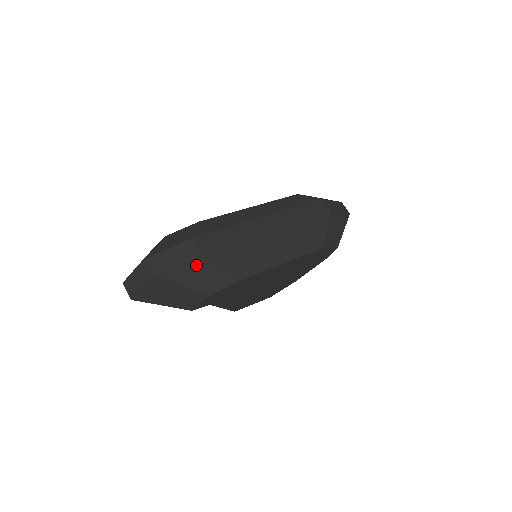
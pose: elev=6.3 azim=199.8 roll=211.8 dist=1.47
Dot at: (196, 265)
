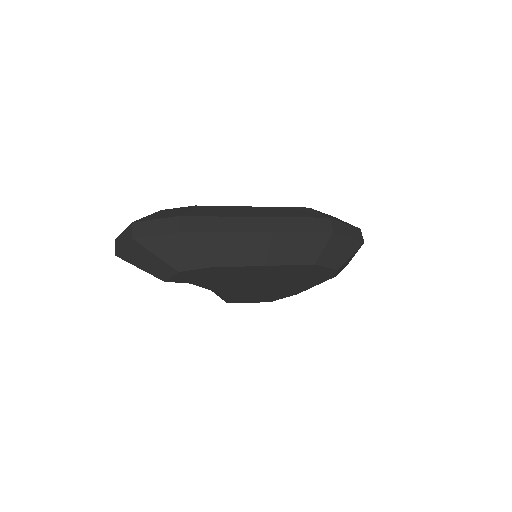
Dot at: (172, 240)
